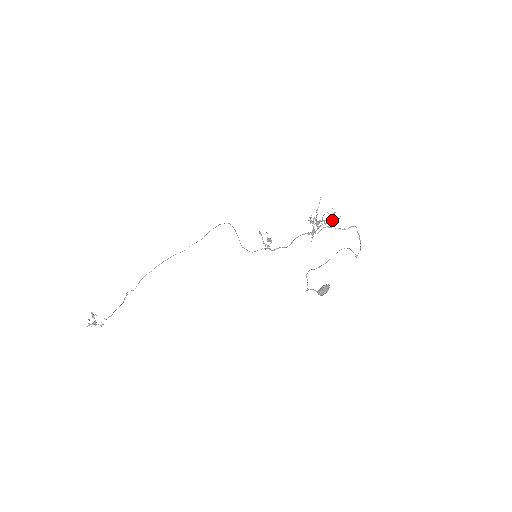
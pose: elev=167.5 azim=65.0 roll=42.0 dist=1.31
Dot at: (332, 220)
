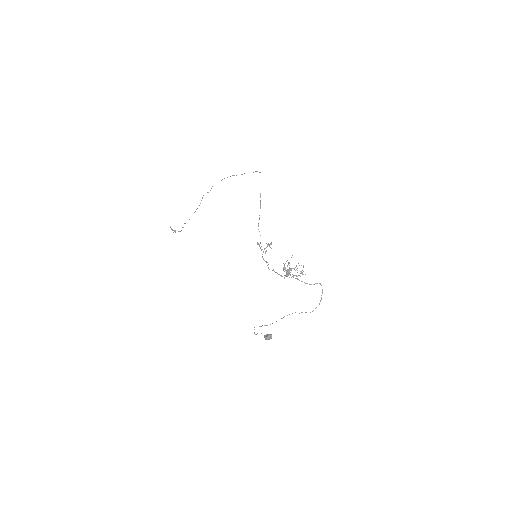
Dot at: occluded
